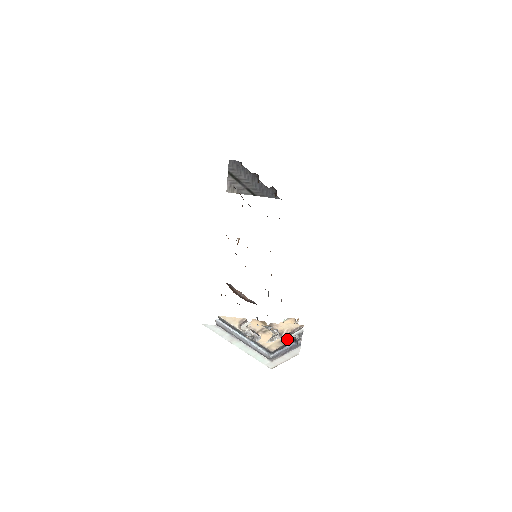
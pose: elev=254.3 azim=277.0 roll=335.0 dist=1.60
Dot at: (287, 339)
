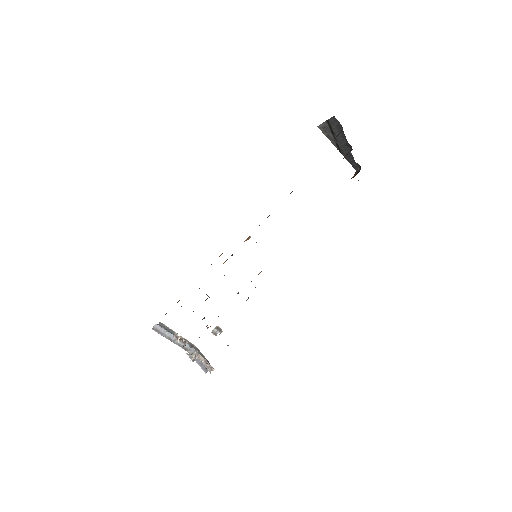
Dot at: (201, 361)
